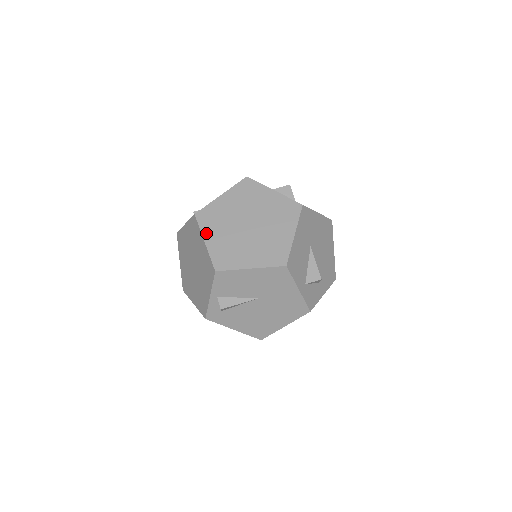
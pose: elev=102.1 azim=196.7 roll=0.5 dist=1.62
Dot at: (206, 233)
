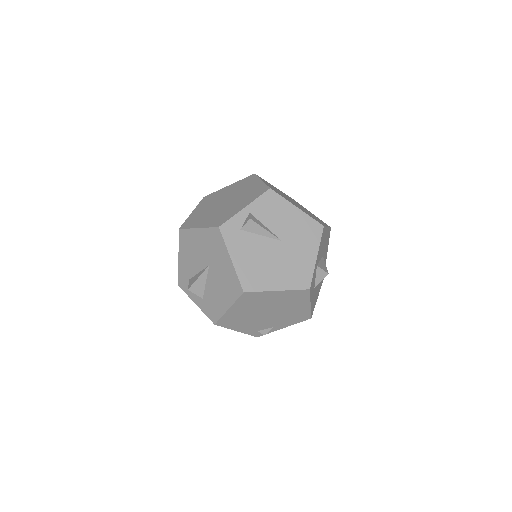
Dot at: occluded
